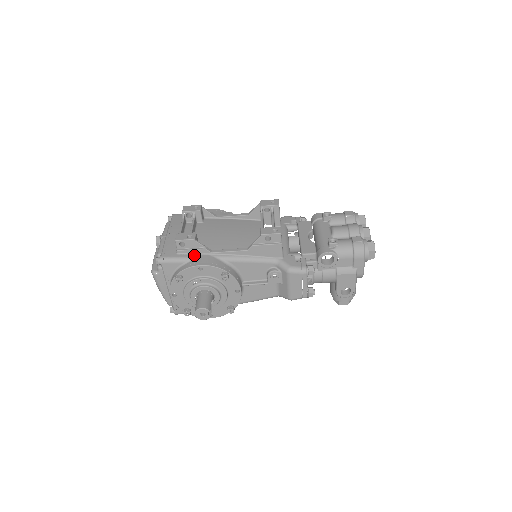
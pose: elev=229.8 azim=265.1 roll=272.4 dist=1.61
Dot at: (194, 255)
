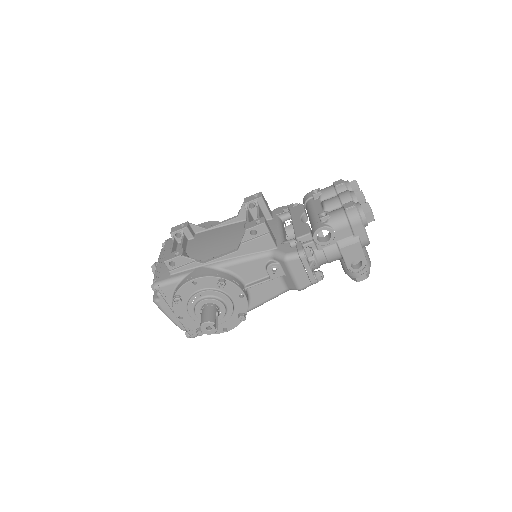
Dot at: (187, 271)
